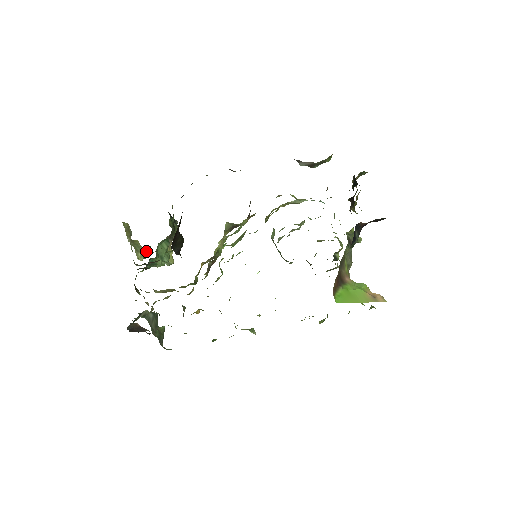
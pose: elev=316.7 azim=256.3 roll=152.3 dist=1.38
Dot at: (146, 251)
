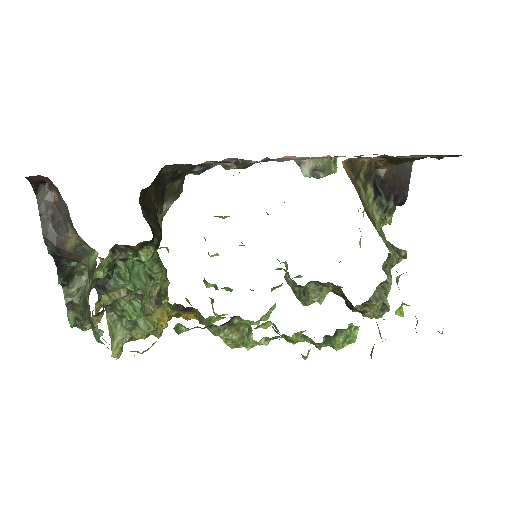
Dot at: (124, 330)
